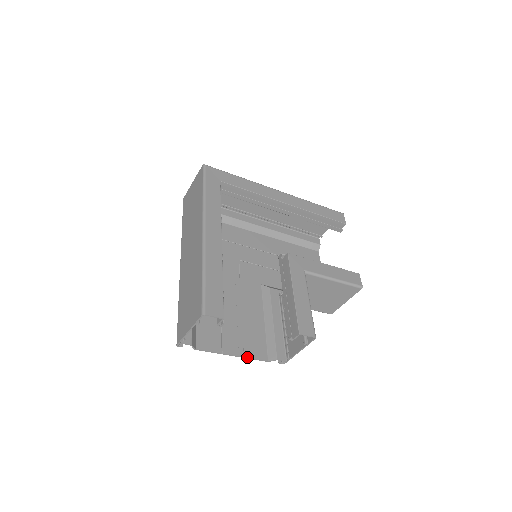
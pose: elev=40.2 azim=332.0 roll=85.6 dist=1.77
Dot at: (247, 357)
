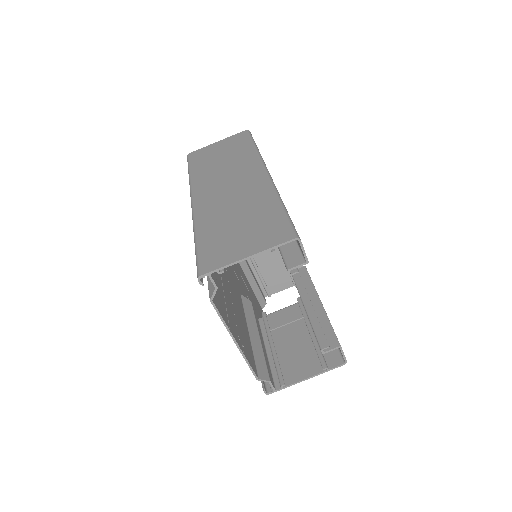
Dot at: (246, 356)
